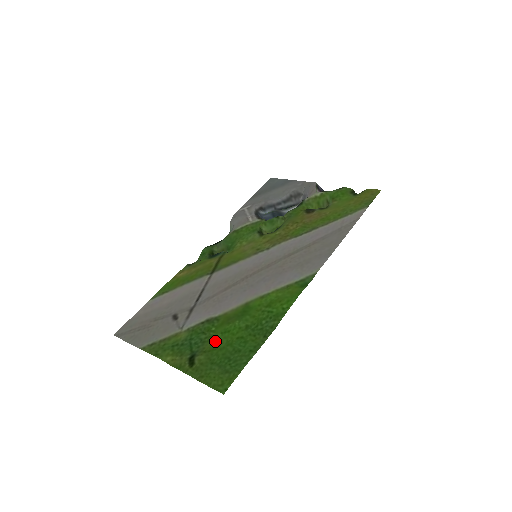
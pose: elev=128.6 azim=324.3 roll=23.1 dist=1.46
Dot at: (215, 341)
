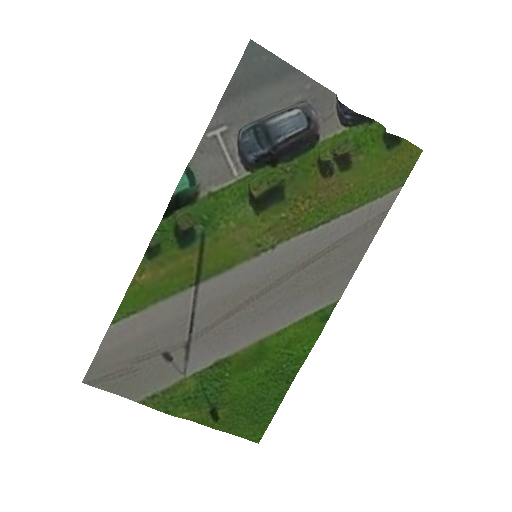
Dot at: (234, 390)
